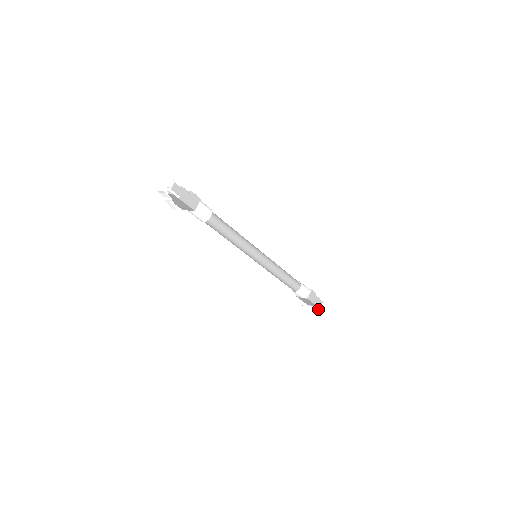
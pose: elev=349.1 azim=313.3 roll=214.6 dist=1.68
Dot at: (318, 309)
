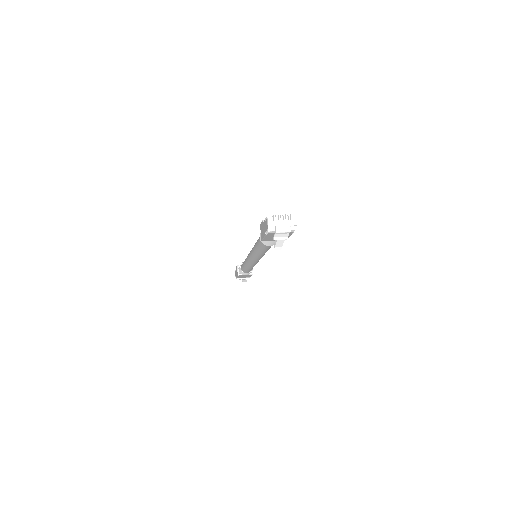
Dot at: (246, 278)
